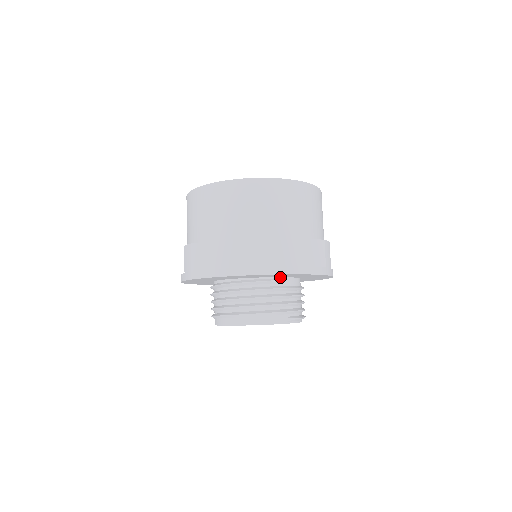
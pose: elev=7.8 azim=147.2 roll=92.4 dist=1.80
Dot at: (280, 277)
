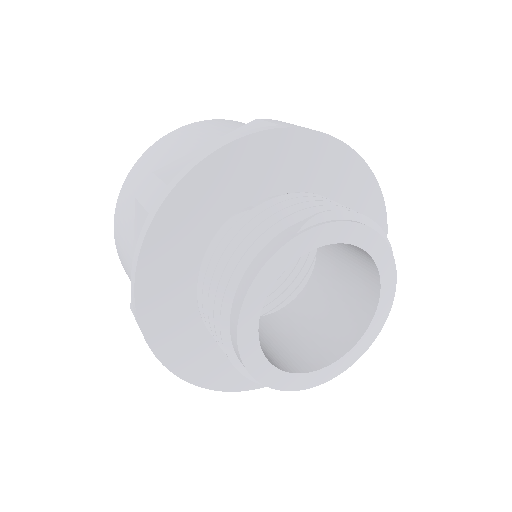
Dot at: (246, 208)
